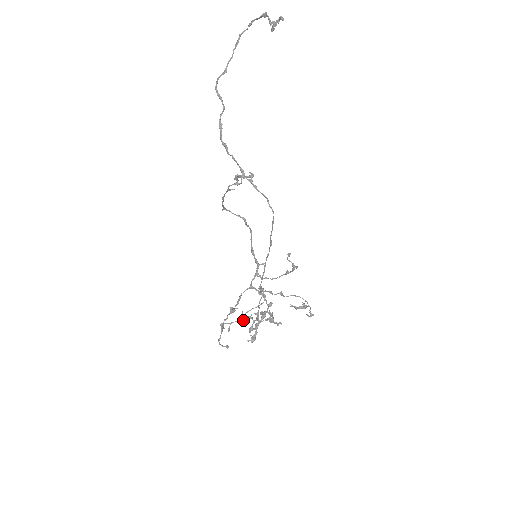
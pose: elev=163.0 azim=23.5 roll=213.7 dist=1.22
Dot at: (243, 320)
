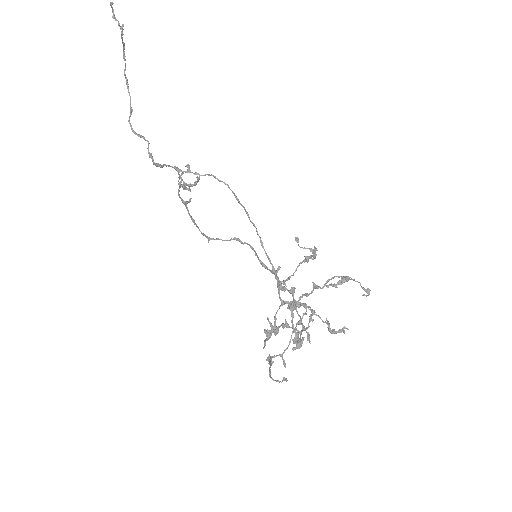
Dot at: (275, 328)
